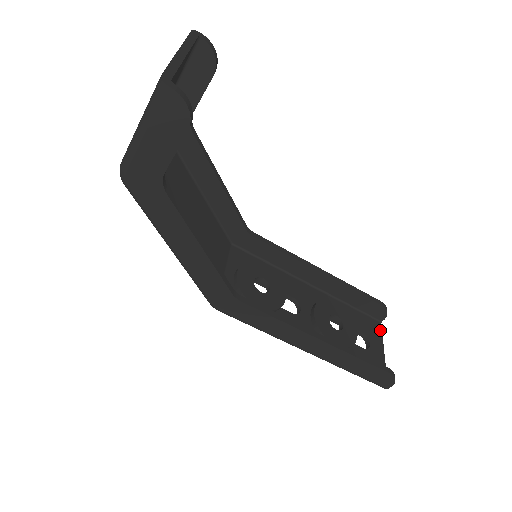
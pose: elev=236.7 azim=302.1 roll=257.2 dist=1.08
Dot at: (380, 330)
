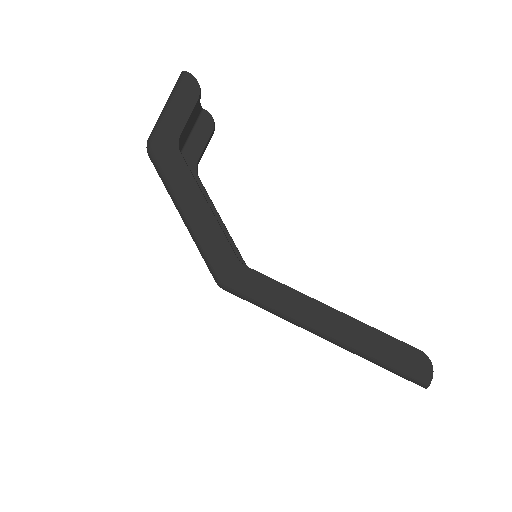
Dot at: occluded
